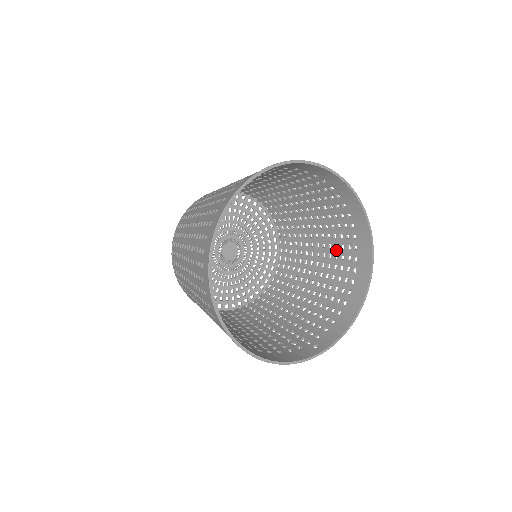
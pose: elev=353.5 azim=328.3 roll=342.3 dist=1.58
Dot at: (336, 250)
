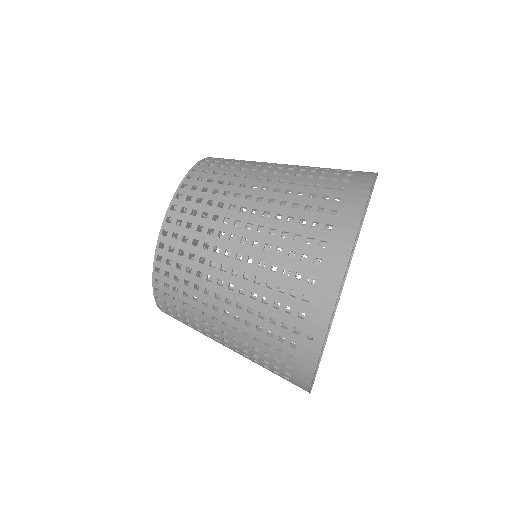
Dot at: occluded
